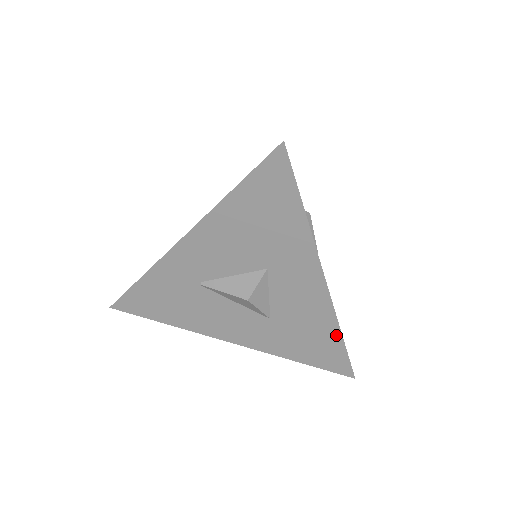
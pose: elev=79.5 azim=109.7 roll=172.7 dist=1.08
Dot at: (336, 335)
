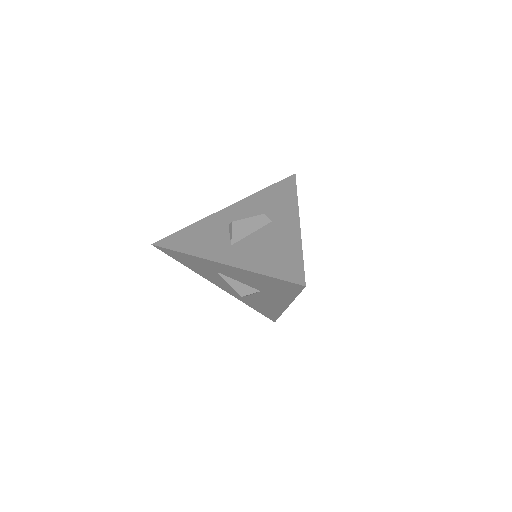
Dot at: (277, 314)
